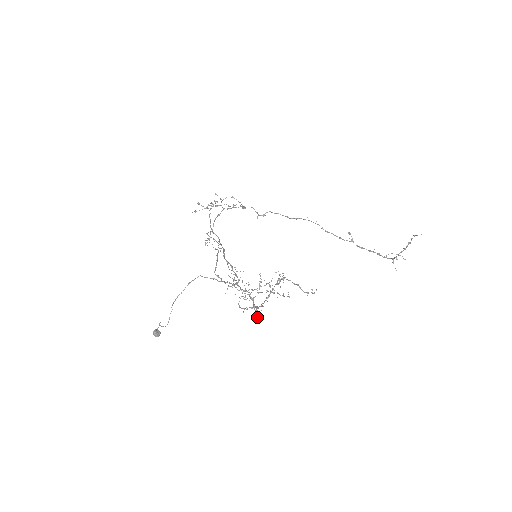
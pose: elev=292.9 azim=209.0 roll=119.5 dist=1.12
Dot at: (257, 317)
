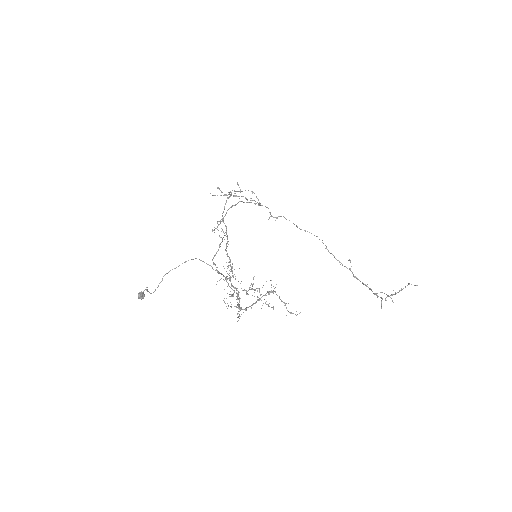
Dot at: (238, 317)
